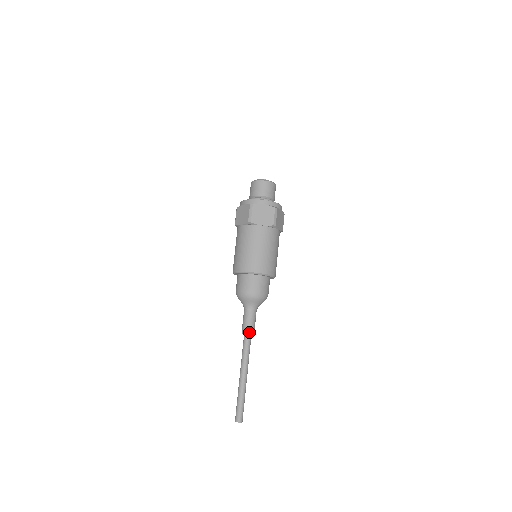
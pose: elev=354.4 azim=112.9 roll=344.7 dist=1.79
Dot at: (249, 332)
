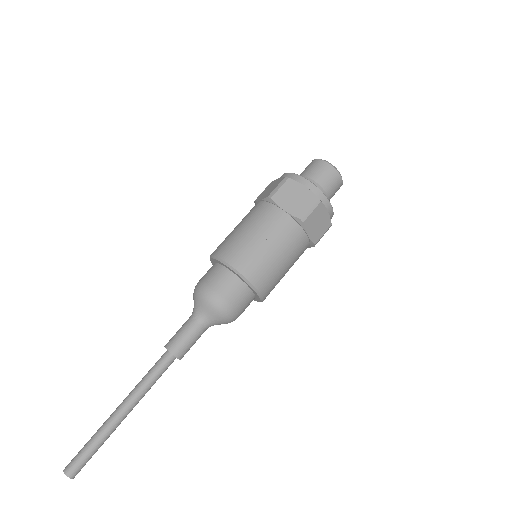
Dot at: (173, 349)
